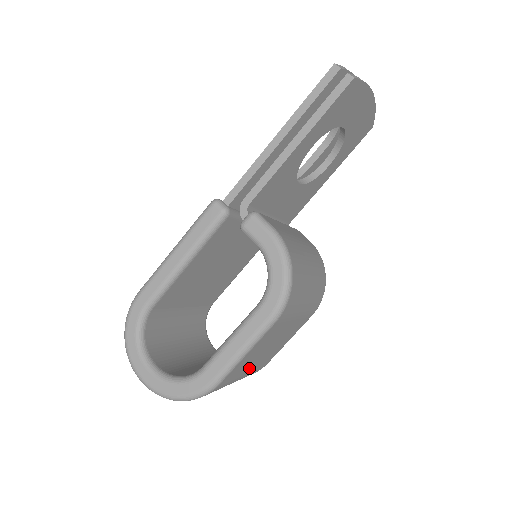
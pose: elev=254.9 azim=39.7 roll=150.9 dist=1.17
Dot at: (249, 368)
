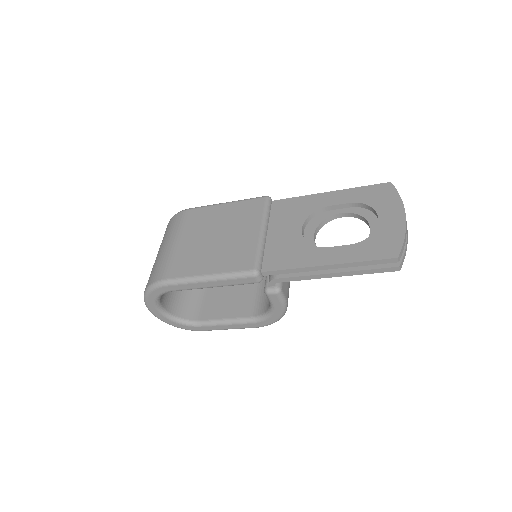
Dot at: occluded
